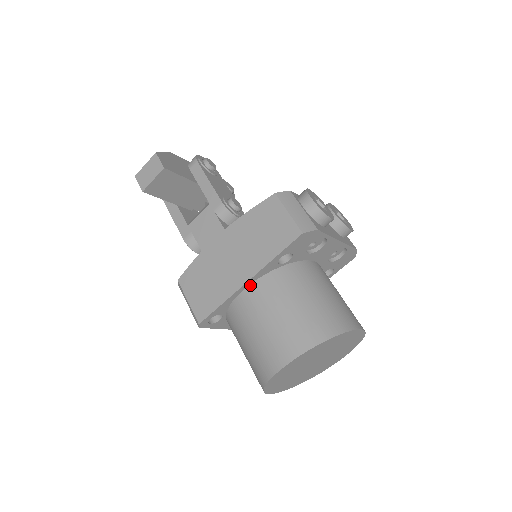
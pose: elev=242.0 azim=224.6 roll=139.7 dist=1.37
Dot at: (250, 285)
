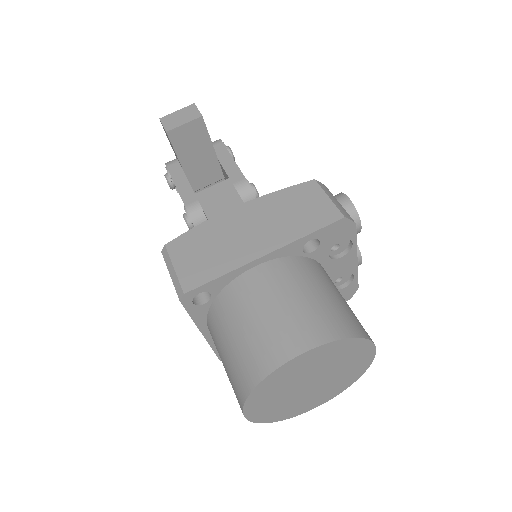
Dot at: (264, 263)
